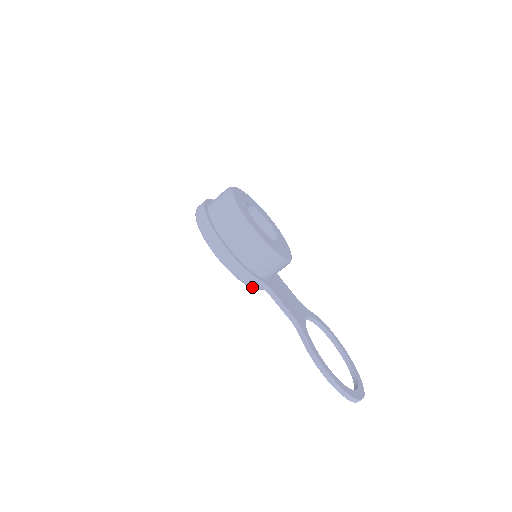
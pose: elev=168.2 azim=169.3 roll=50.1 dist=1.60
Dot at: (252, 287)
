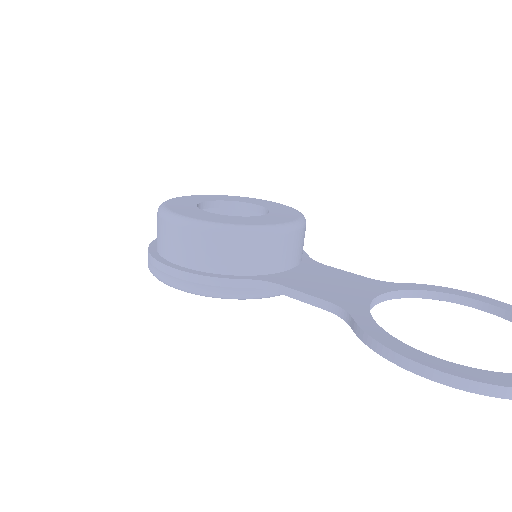
Dot at: (245, 297)
